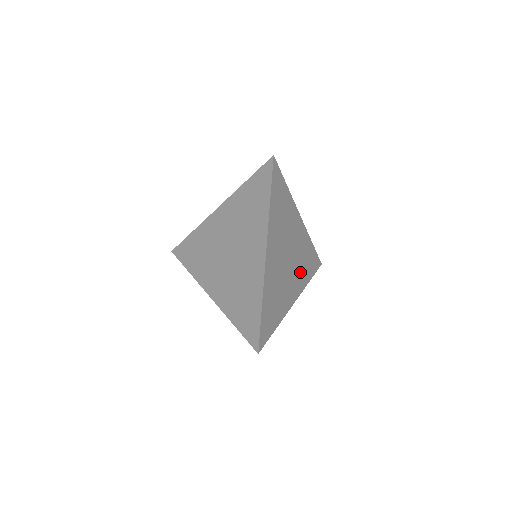
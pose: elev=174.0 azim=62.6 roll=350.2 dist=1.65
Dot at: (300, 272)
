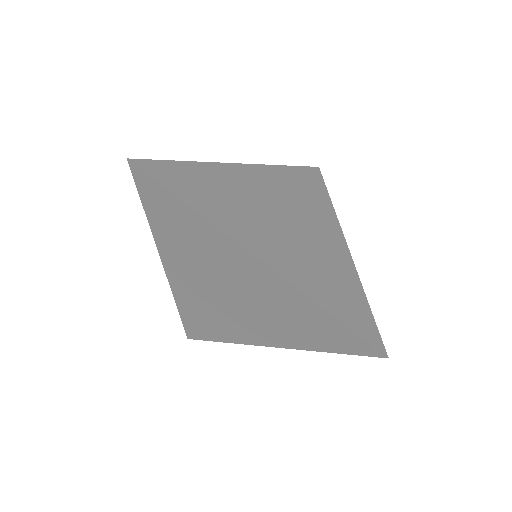
Dot at: (305, 266)
